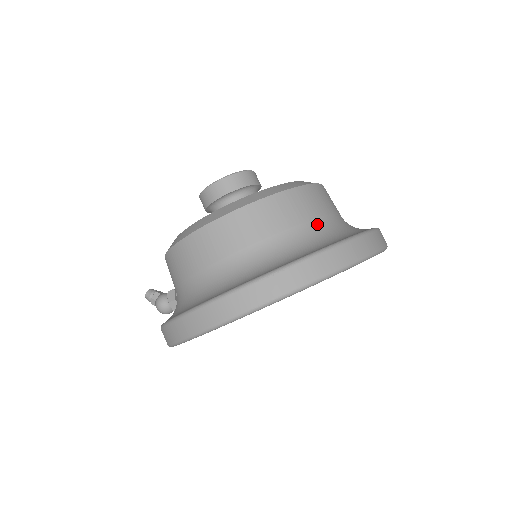
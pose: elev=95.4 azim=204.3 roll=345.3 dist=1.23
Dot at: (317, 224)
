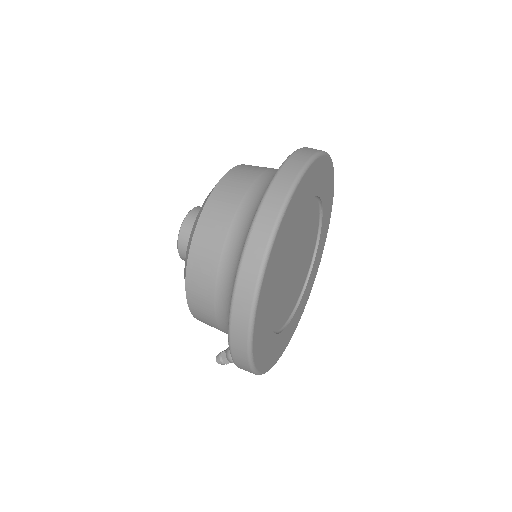
Dot at: (256, 186)
